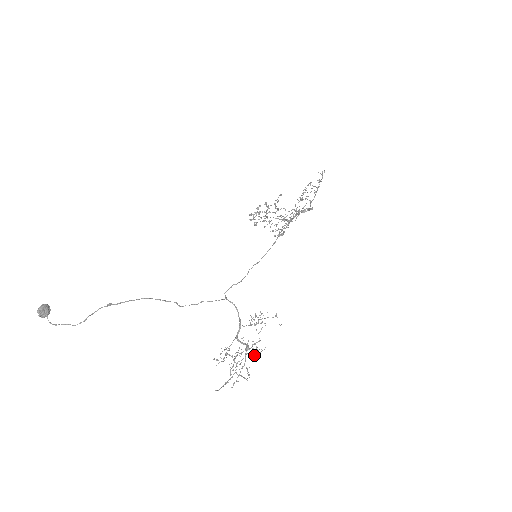
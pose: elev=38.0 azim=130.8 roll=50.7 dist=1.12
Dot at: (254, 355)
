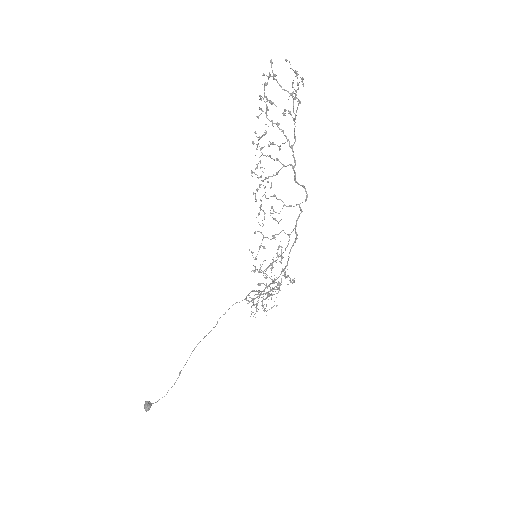
Dot at: (276, 297)
